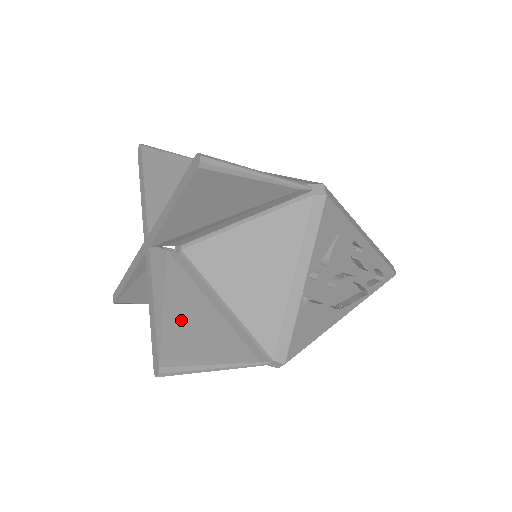
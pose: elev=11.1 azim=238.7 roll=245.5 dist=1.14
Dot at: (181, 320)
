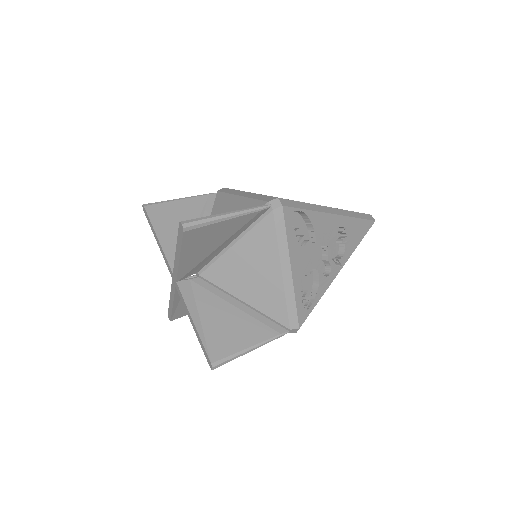
Dot at: occluded
